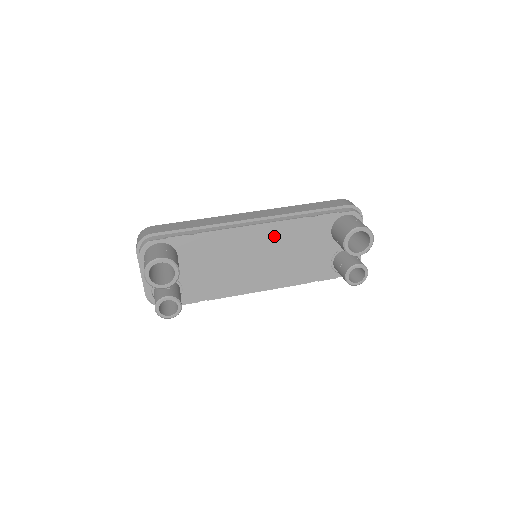
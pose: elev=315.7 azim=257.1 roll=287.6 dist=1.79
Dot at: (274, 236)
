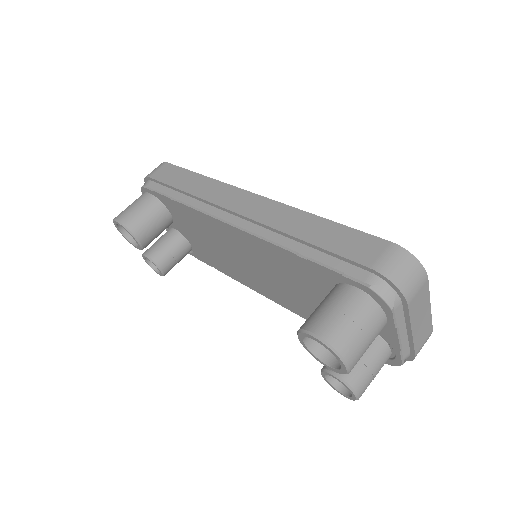
Dot at: (257, 250)
